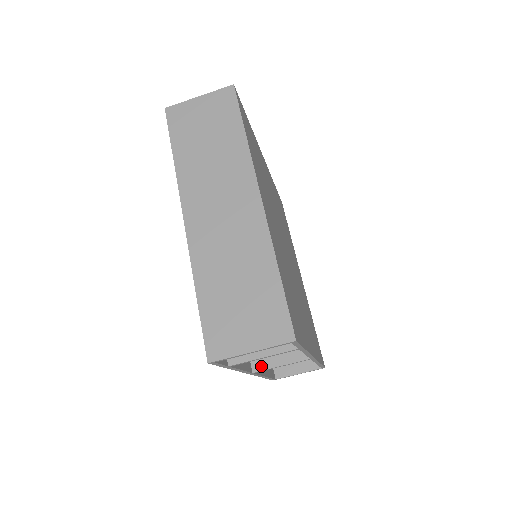
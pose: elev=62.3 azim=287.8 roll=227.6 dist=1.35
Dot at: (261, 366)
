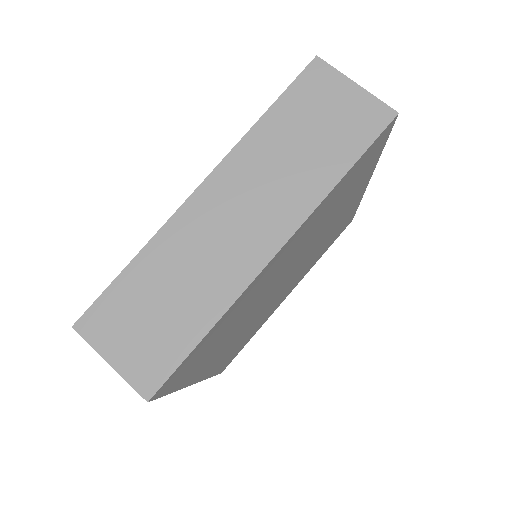
Dot at: occluded
